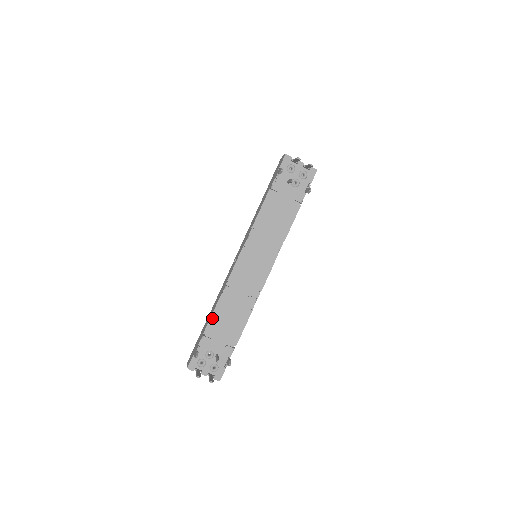
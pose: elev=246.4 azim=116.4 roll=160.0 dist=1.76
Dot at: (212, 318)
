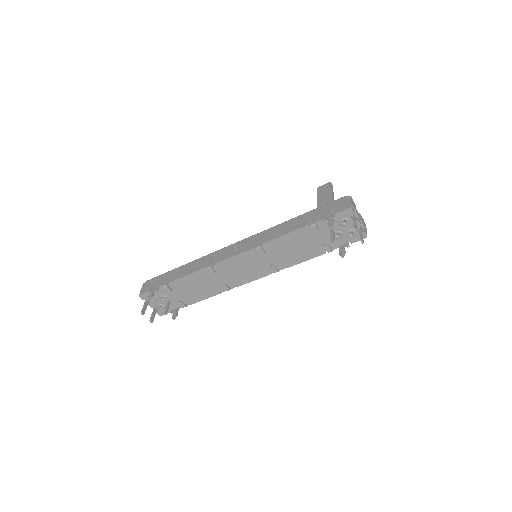
Dot at: (182, 279)
